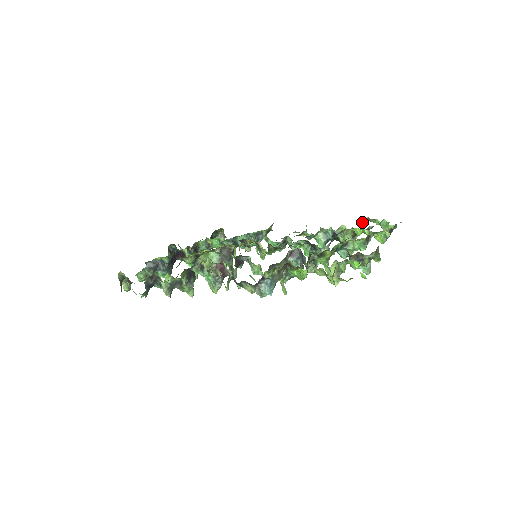
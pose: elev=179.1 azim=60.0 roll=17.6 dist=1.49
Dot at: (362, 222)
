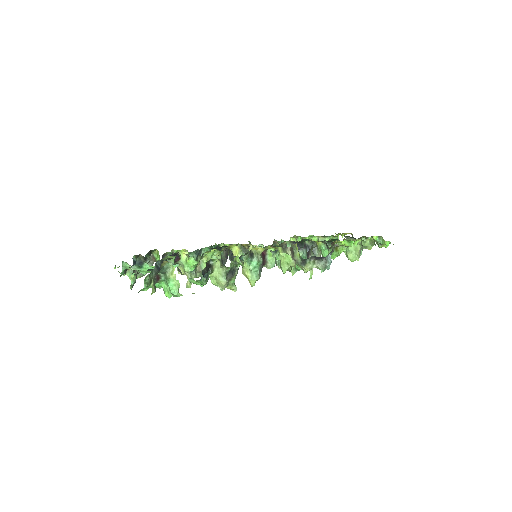
Dot at: occluded
